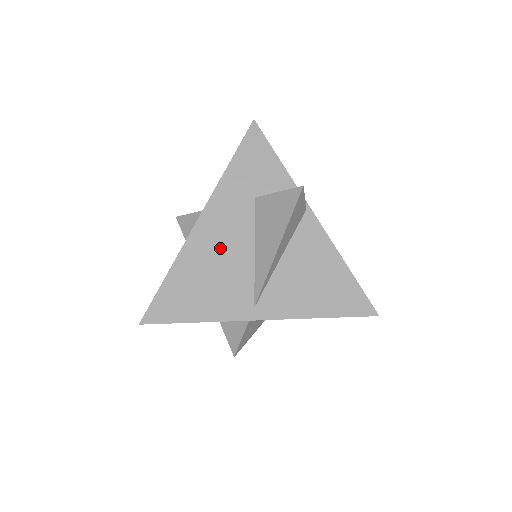
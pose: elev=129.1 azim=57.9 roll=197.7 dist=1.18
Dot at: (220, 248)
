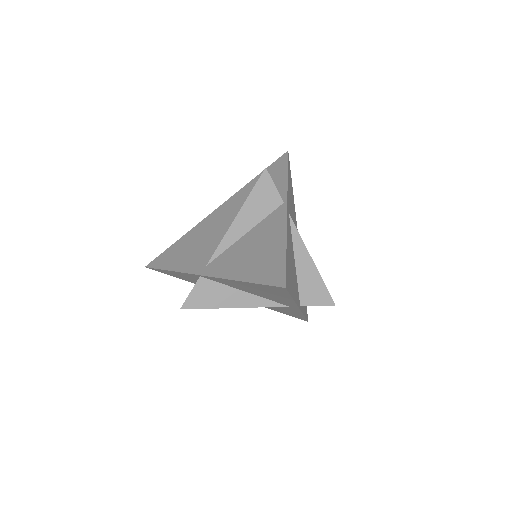
Dot at: (215, 226)
